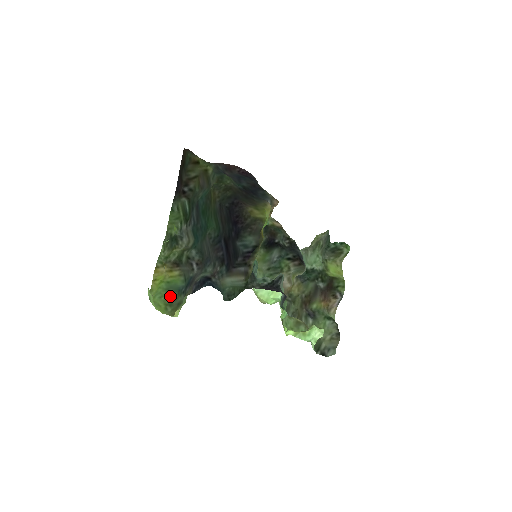
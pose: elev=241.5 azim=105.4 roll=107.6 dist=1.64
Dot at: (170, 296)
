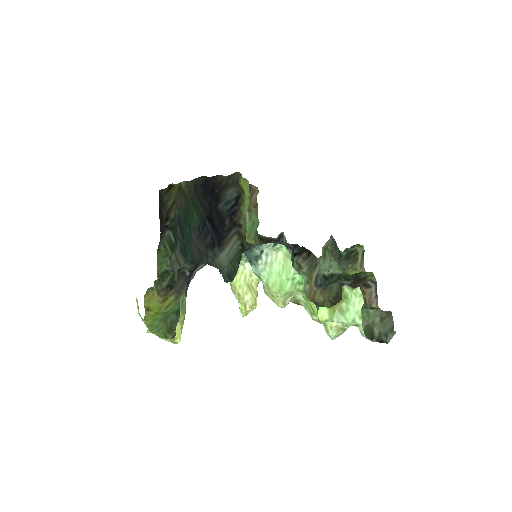
Dot at: (168, 320)
